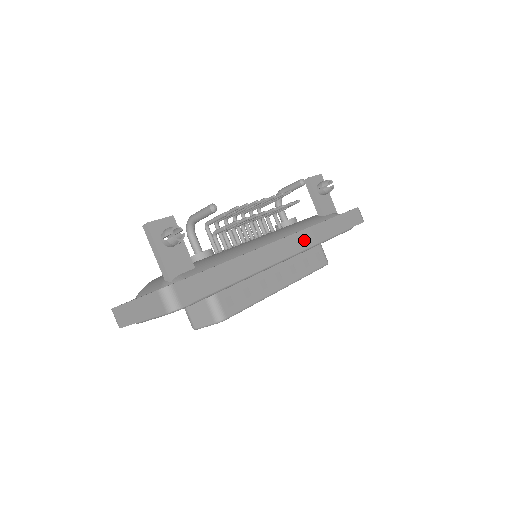
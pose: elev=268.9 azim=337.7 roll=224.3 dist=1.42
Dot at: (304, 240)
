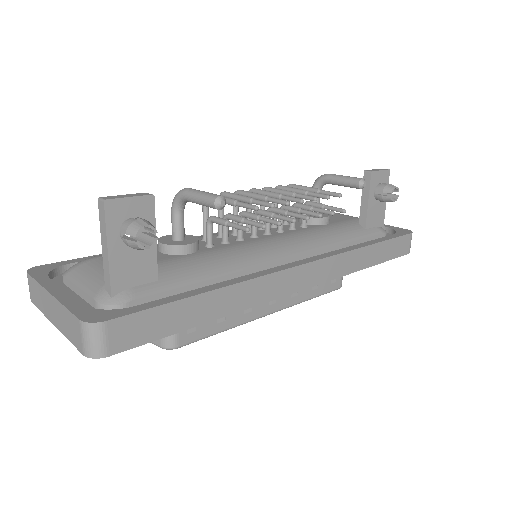
Dot at: (326, 270)
